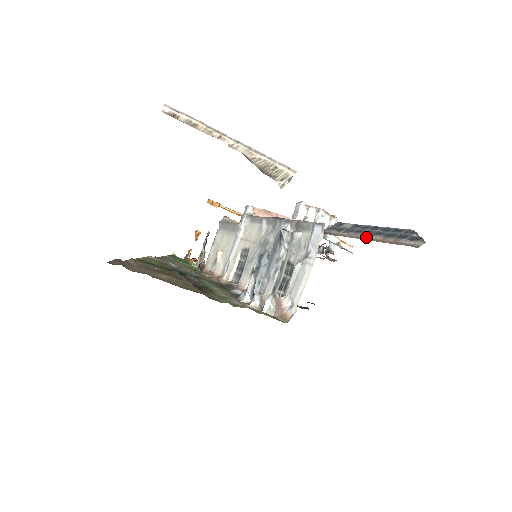
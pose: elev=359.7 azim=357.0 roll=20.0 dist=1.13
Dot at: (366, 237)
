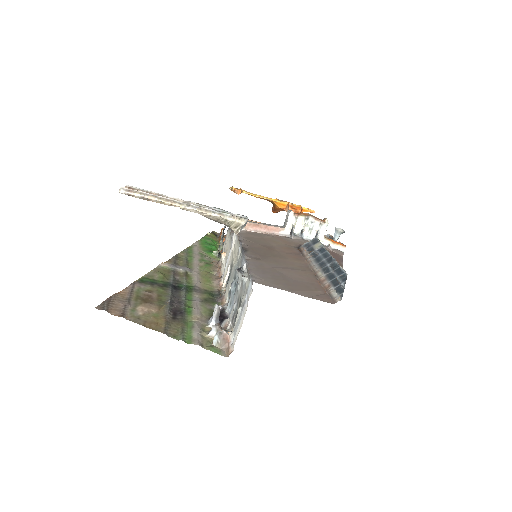
Dot at: (316, 271)
